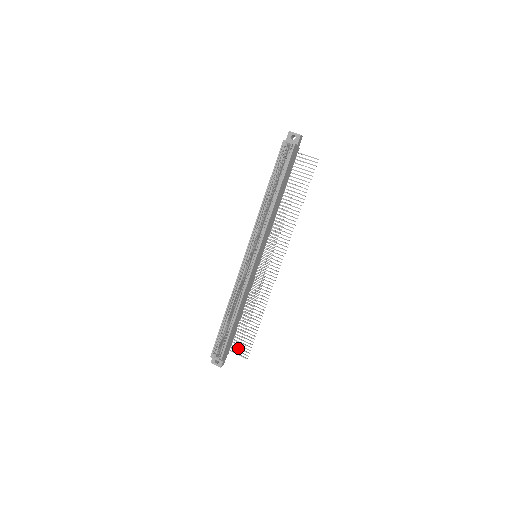
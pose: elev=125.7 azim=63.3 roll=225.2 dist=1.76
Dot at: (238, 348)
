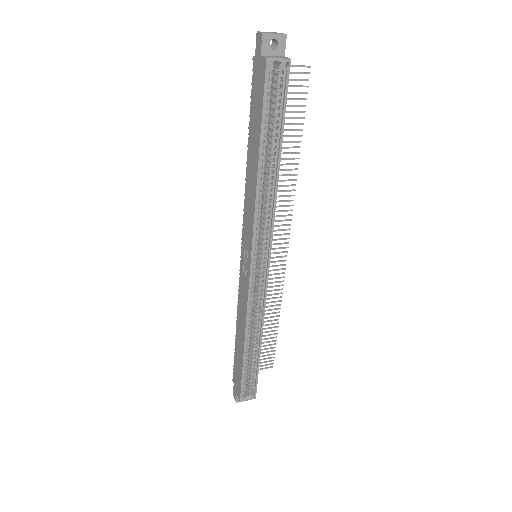
Dot at: occluded
